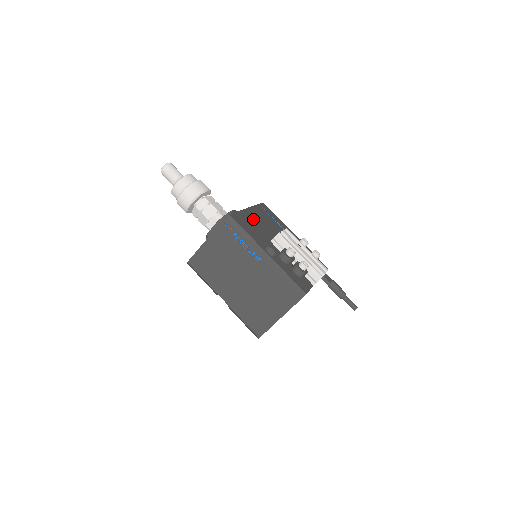
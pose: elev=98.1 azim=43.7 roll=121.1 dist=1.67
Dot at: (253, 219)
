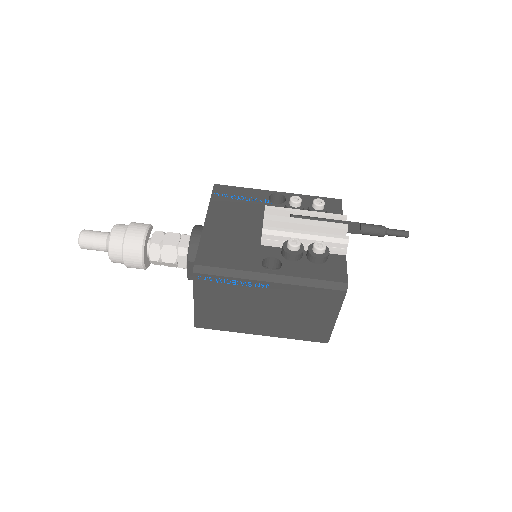
Dot at: (222, 232)
